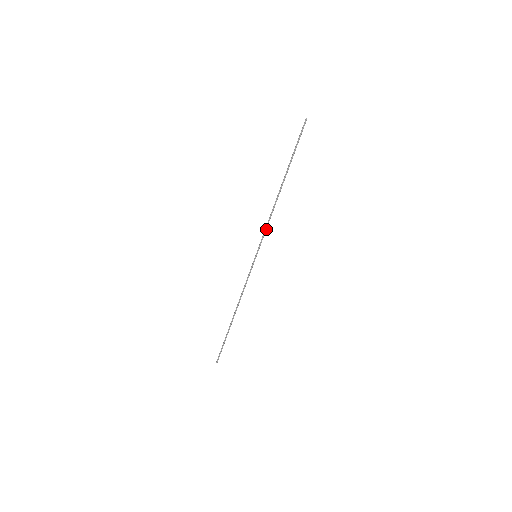
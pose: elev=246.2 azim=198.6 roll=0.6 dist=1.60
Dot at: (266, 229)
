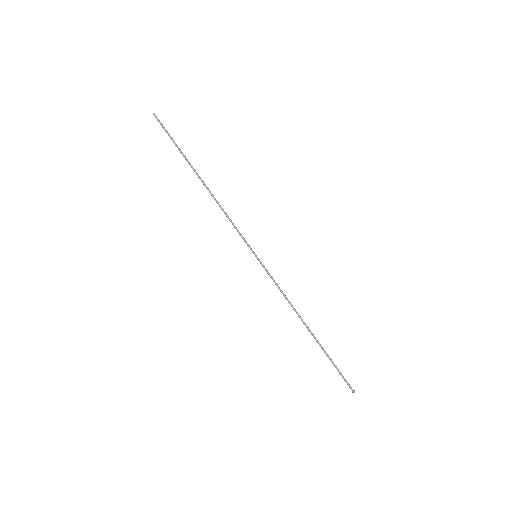
Dot at: (234, 225)
